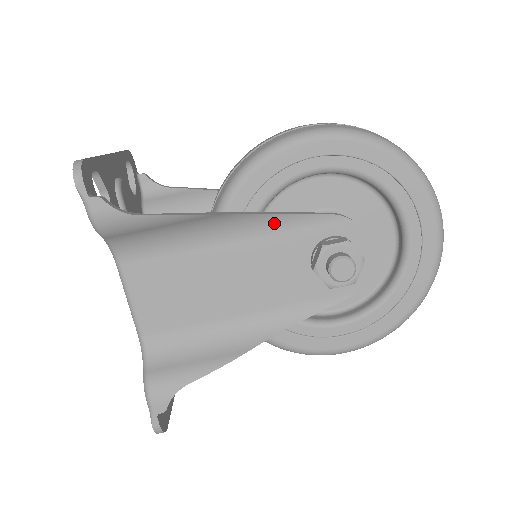
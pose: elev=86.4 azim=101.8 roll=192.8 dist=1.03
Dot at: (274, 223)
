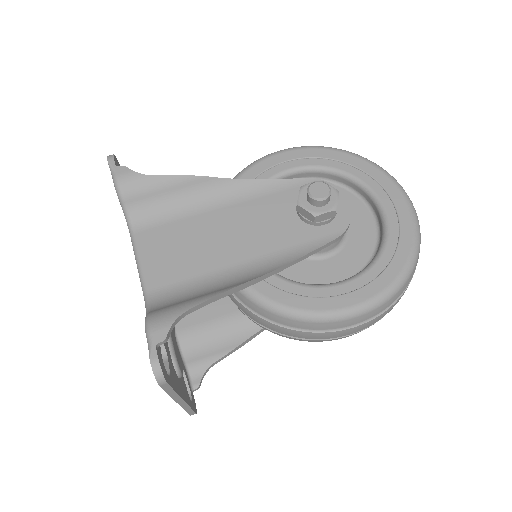
Dot at: (260, 188)
